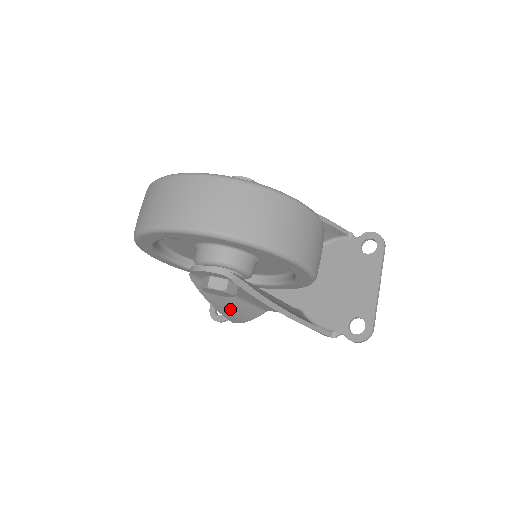
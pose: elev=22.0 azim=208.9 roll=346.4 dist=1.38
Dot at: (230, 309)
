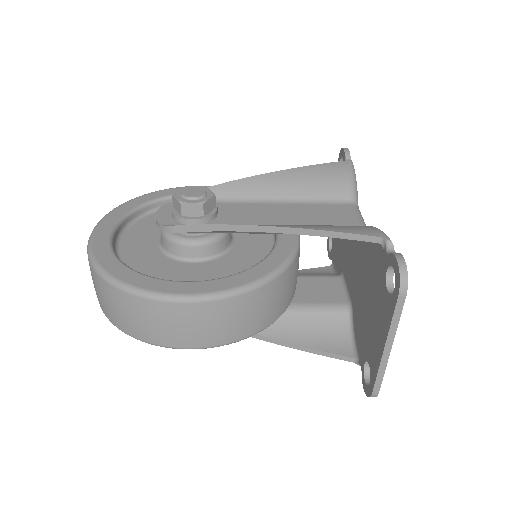
Dot at: occluded
